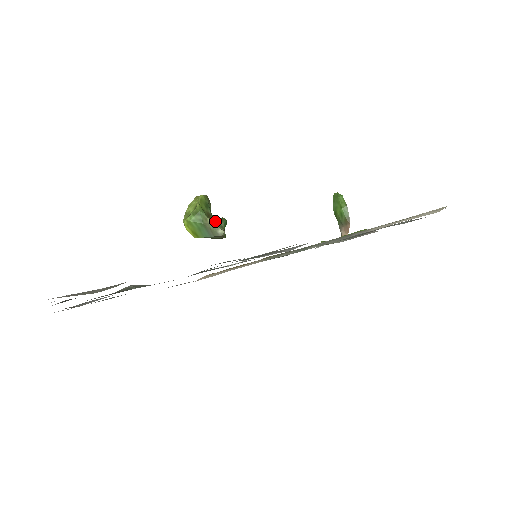
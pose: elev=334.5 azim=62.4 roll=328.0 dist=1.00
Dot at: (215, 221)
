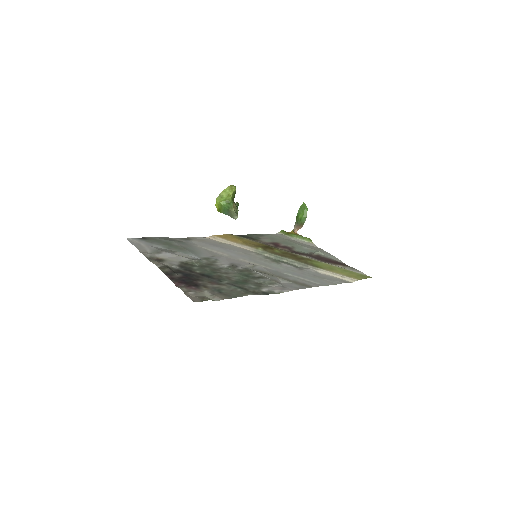
Dot at: (235, 207)
